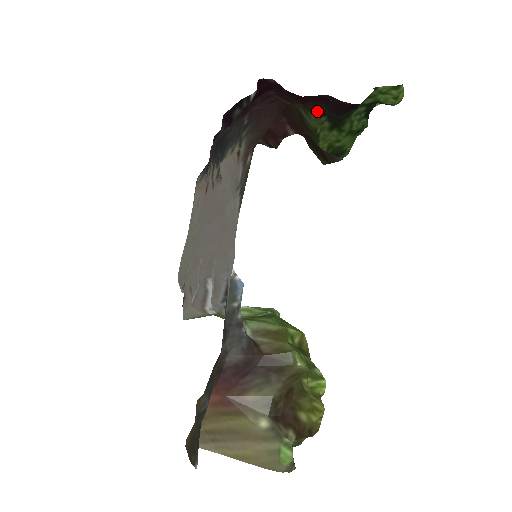
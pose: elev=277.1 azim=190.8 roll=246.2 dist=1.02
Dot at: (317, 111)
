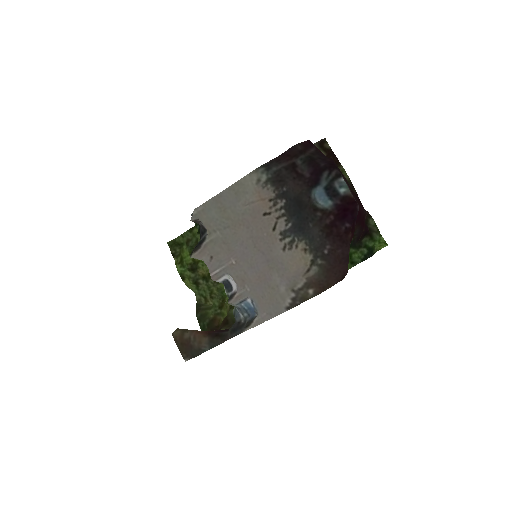
Dot at: occluded
